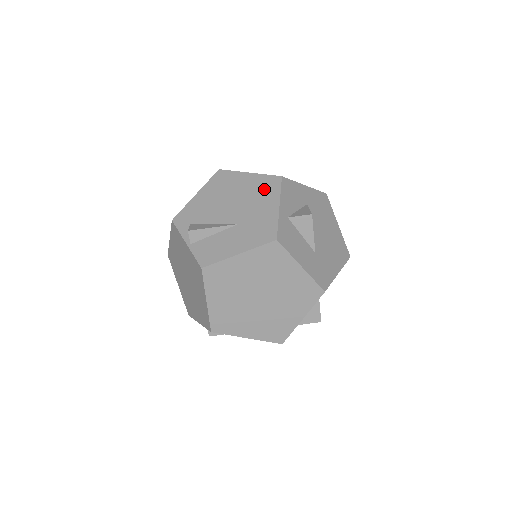
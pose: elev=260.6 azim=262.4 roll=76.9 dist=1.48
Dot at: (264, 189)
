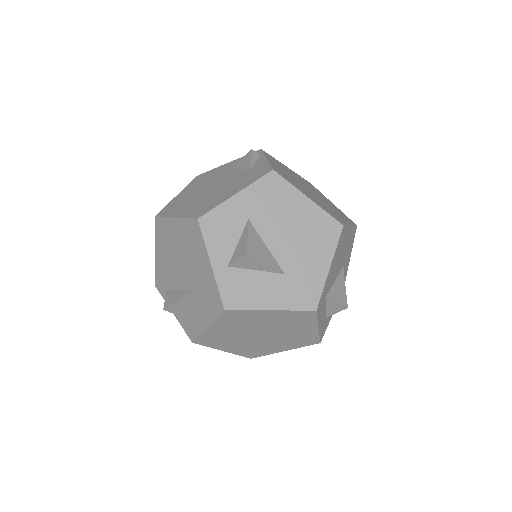
Dot at: (192, 240)
